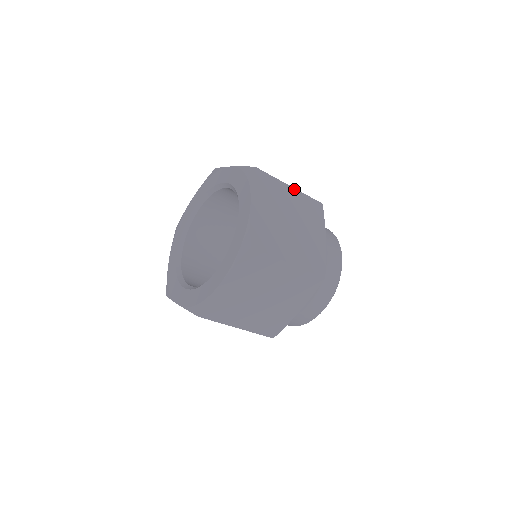
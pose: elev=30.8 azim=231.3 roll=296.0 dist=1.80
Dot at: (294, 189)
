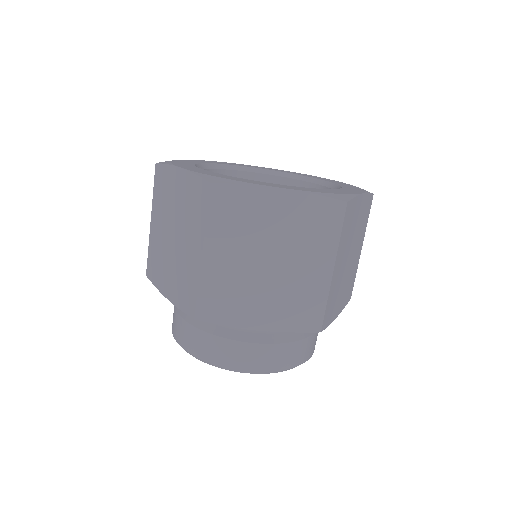
Dot at: occluded
